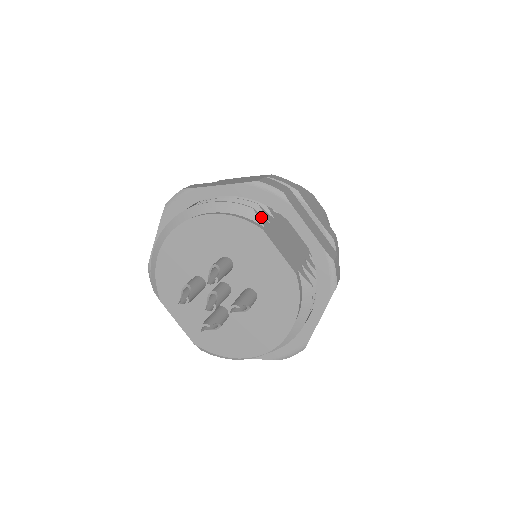
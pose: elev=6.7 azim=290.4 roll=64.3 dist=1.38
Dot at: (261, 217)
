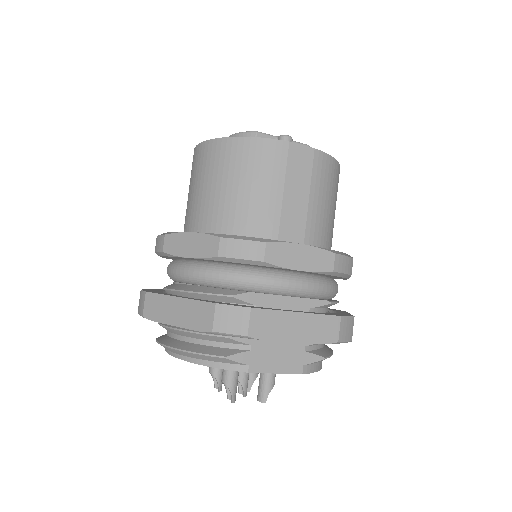
Dot at: (239, 355)
